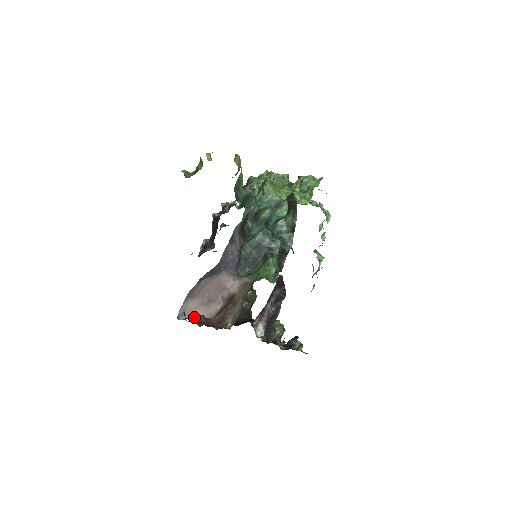
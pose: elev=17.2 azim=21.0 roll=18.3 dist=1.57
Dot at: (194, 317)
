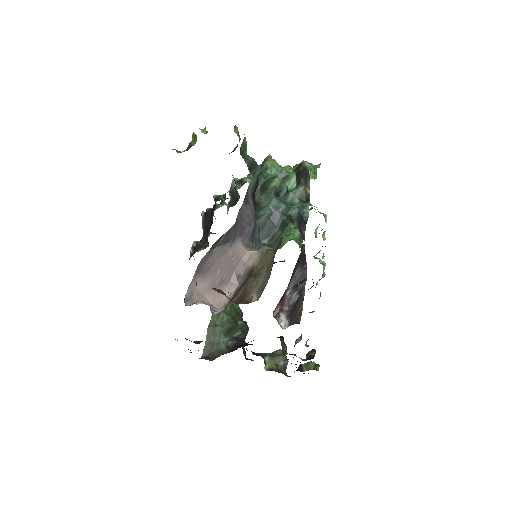
Dot at: occluded
